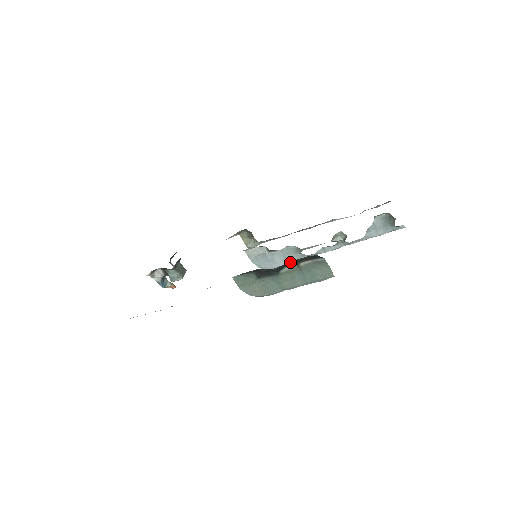
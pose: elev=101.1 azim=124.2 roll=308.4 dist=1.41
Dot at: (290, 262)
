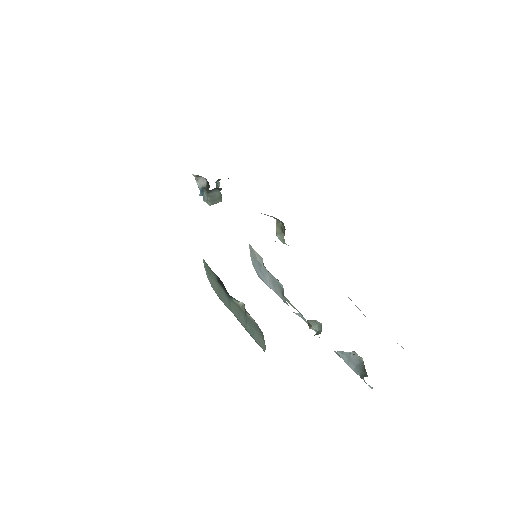
Dot at: occluded
